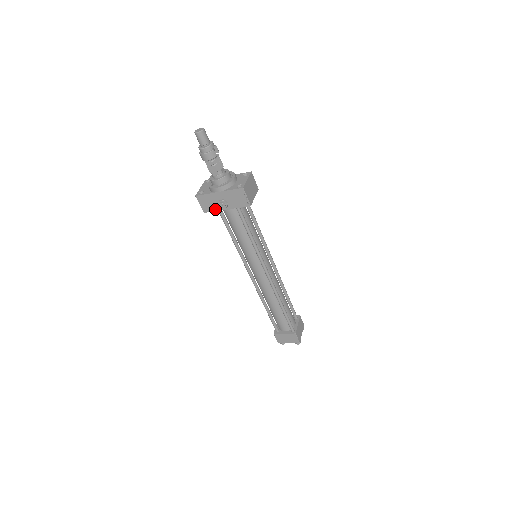
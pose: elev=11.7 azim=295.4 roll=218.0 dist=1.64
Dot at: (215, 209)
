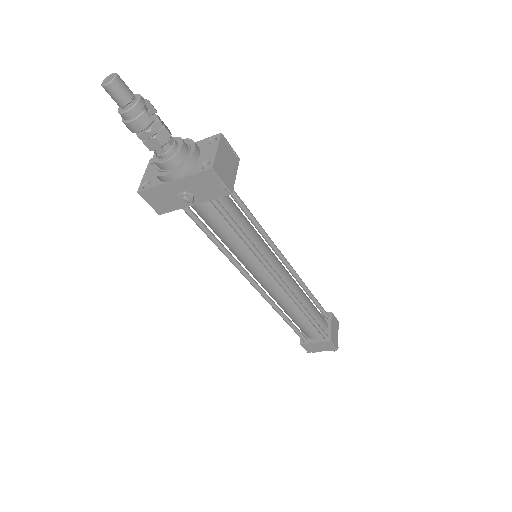
Dot at: (175, 207)
